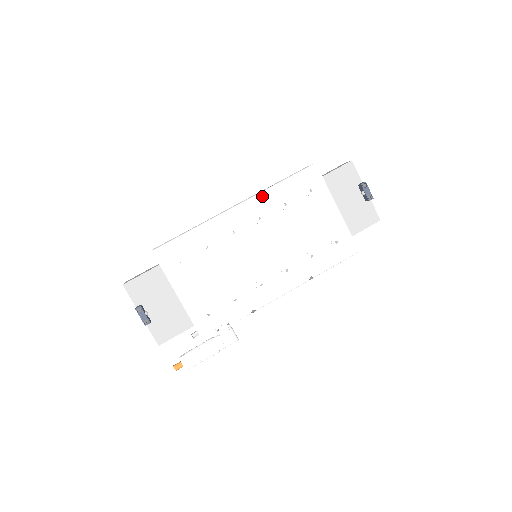
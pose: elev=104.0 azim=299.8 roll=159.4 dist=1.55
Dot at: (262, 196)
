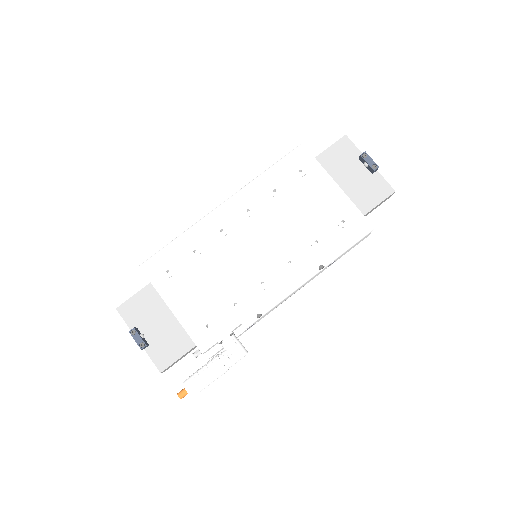
Dot at: (248, 187)
